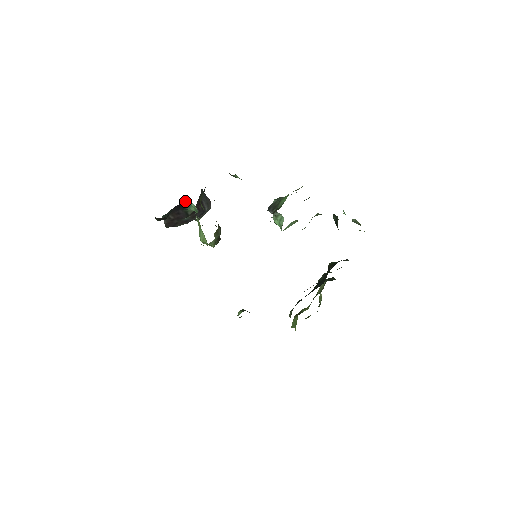
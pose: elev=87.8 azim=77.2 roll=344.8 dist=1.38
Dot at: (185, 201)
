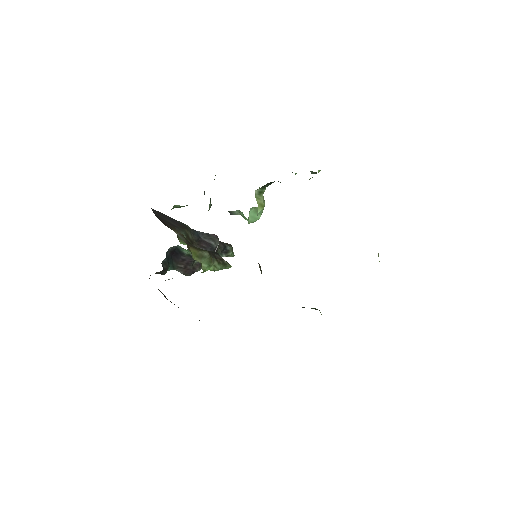
Dot at: (171, 248)
